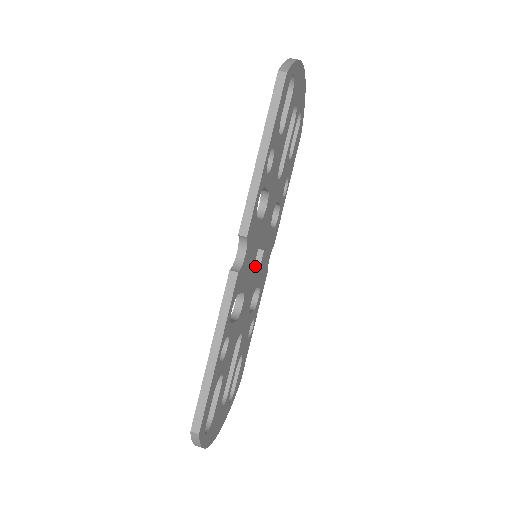
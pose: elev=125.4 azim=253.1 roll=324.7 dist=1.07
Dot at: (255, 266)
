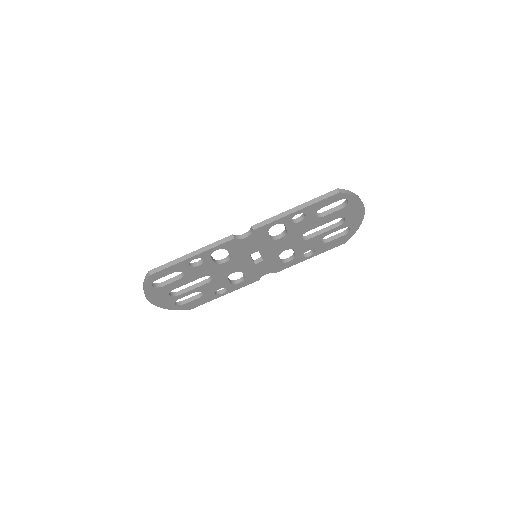
Dot at: (250, 257)
